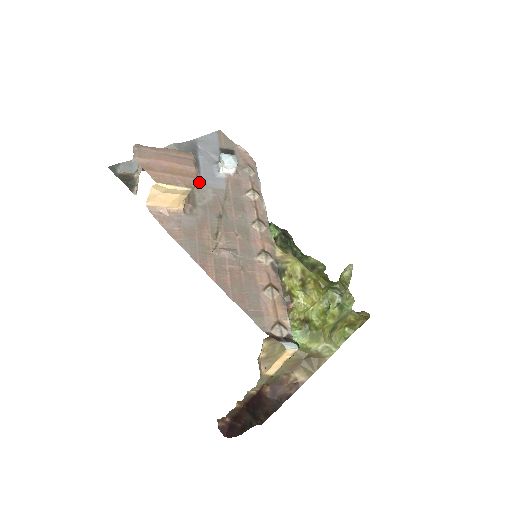
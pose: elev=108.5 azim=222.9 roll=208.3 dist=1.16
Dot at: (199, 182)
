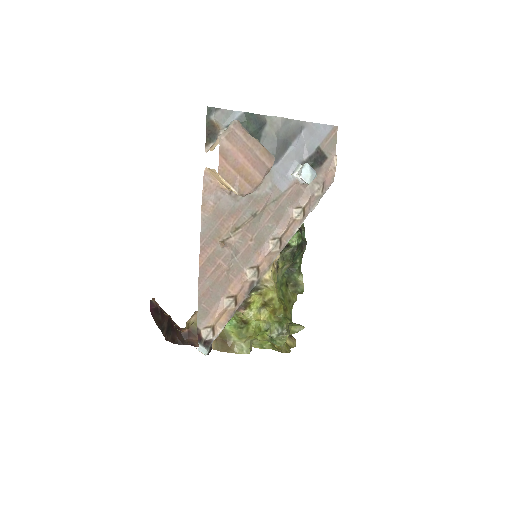
Dot at: occluded
